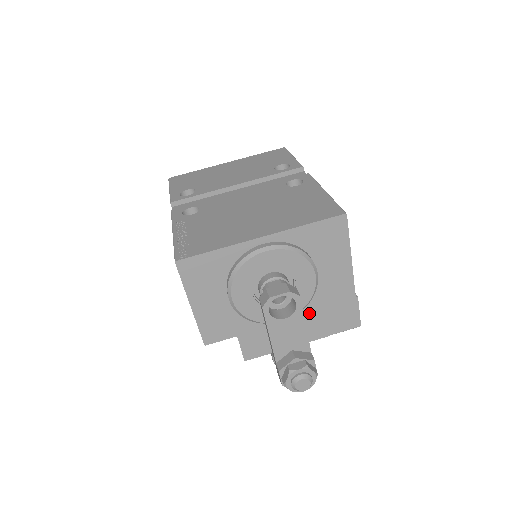
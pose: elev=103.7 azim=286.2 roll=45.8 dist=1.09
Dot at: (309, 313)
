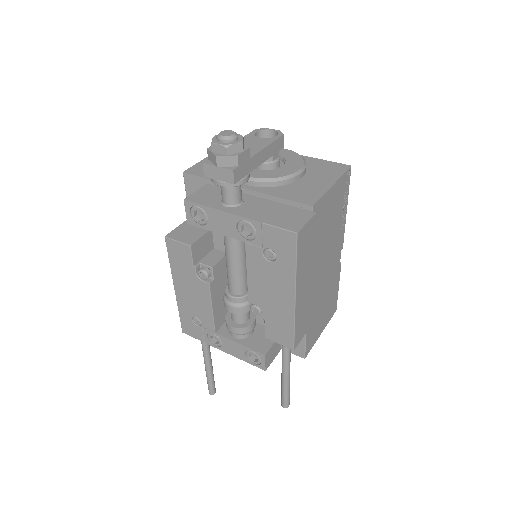
Dot at: (269, 194)
